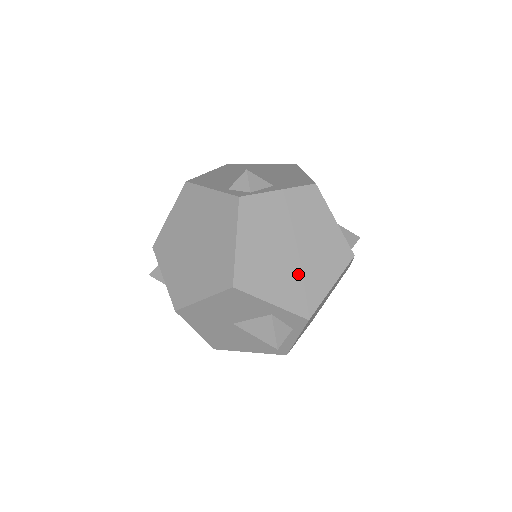
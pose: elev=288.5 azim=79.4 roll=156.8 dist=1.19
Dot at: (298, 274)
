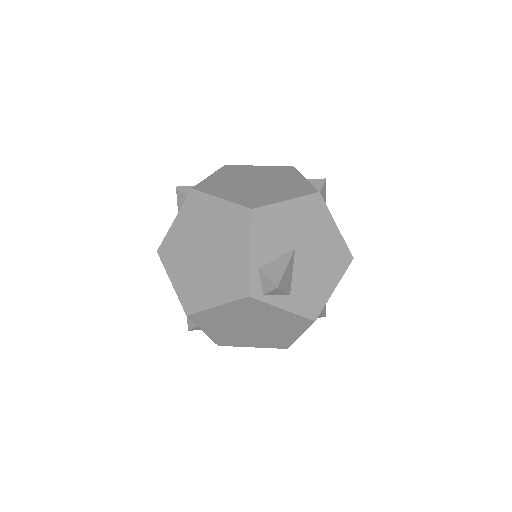
Dot at: (238, 334)
